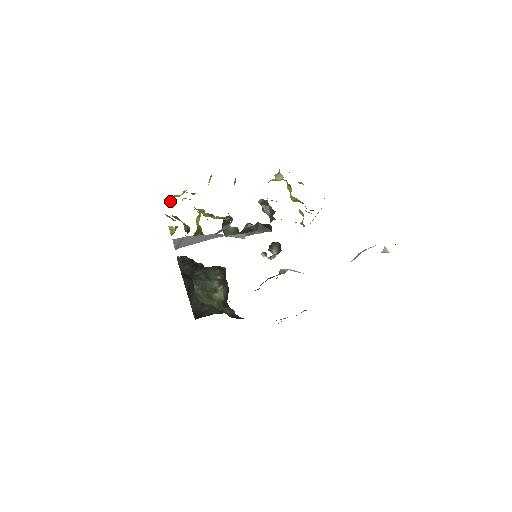
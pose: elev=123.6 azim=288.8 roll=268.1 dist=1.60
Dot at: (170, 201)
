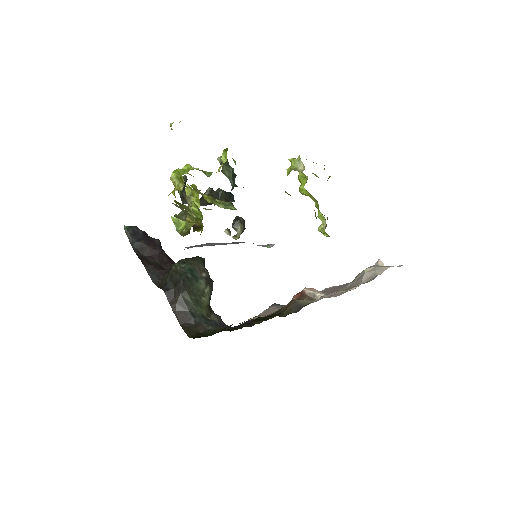
Dot at: (171, 178)
